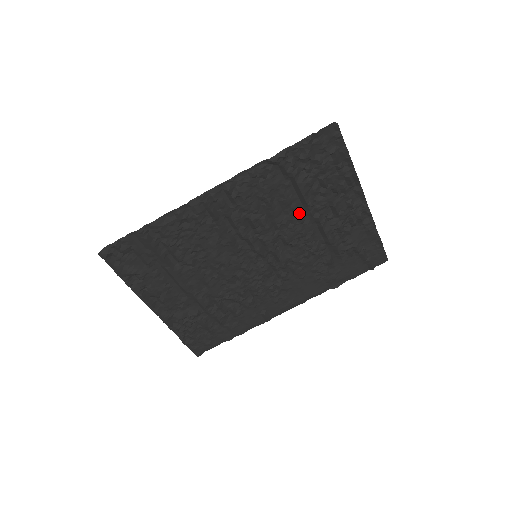
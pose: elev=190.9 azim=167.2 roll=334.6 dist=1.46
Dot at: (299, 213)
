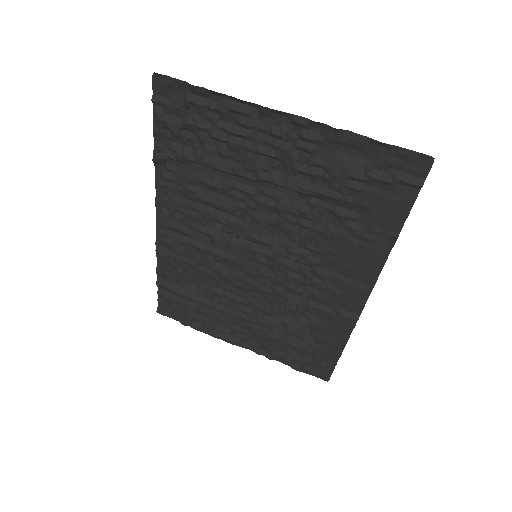
Dot at: (238, 187)
